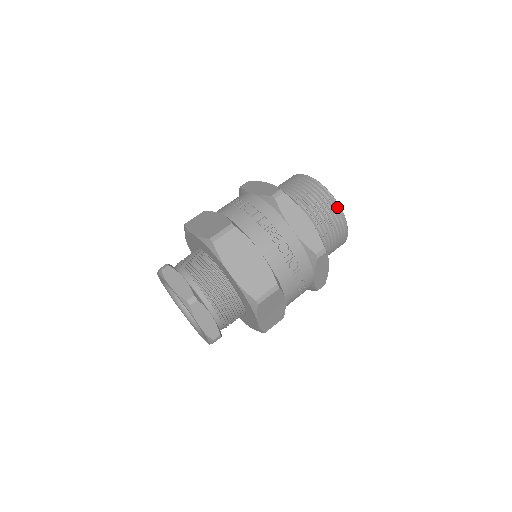
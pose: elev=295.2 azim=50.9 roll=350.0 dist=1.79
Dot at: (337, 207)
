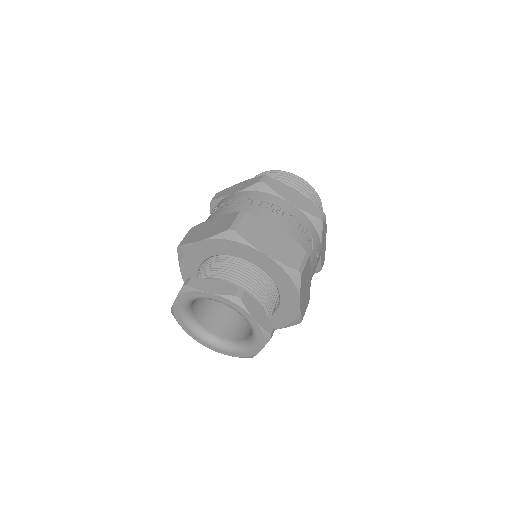
Dot at: (308, 185)
